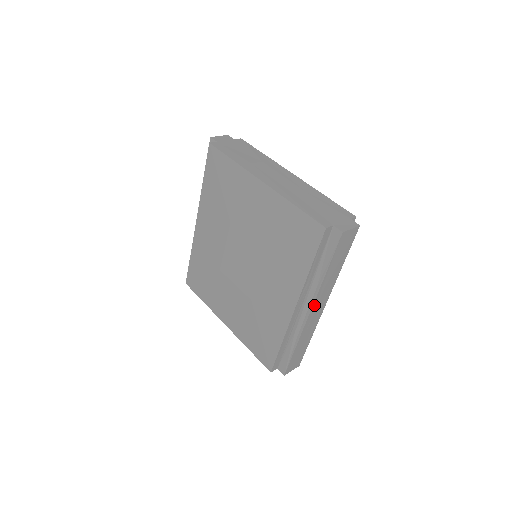
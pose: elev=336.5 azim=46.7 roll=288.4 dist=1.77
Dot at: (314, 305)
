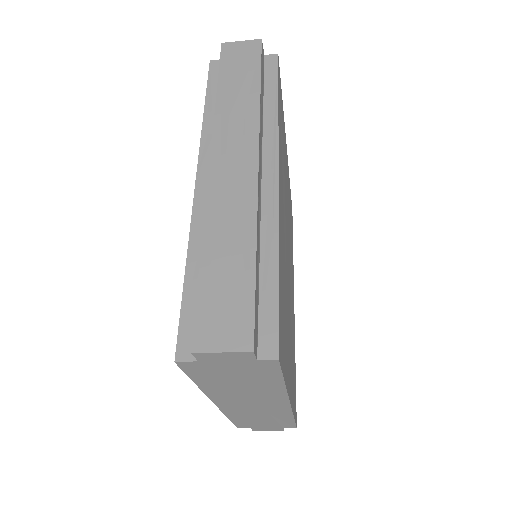
Dot at: (217, 150)
